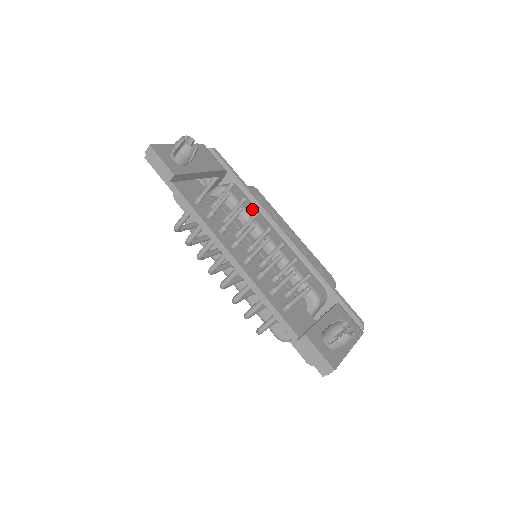
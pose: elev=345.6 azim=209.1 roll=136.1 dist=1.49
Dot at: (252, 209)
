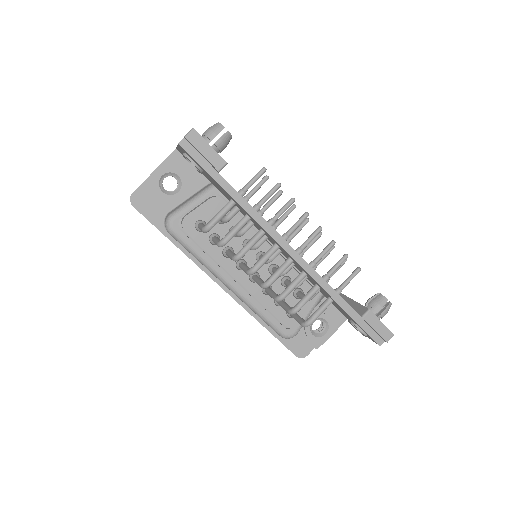
Dot at: occluded
